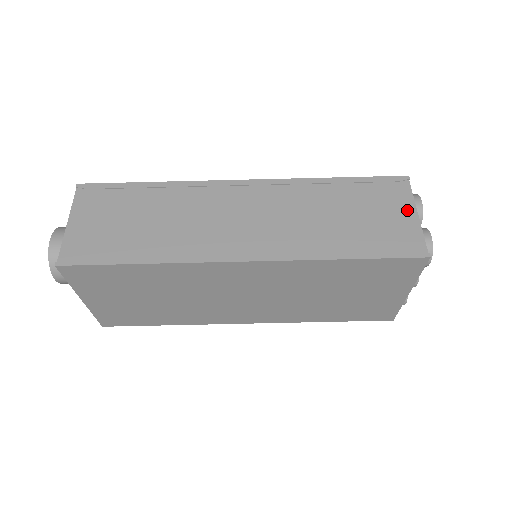
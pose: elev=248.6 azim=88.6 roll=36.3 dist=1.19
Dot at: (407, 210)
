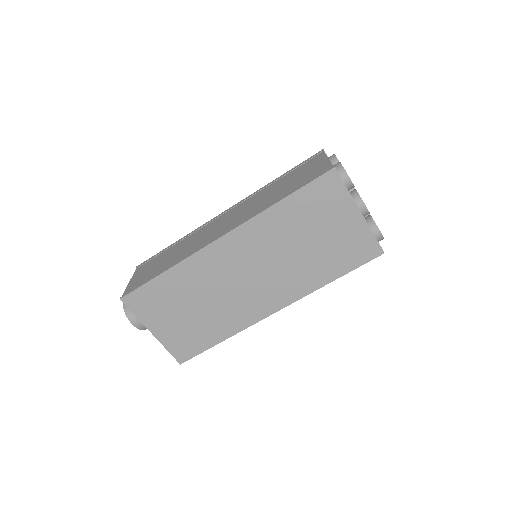
Dot at: (321, 161)
